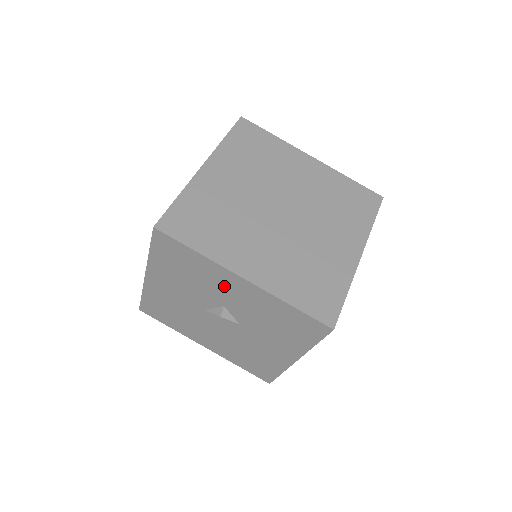
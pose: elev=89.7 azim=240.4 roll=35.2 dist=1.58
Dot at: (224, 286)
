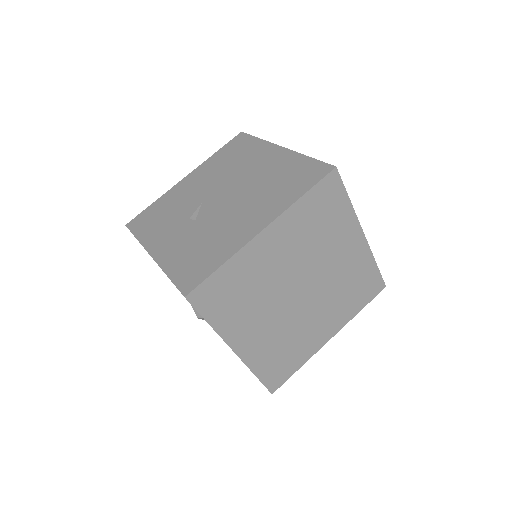
Dot at: occluded
